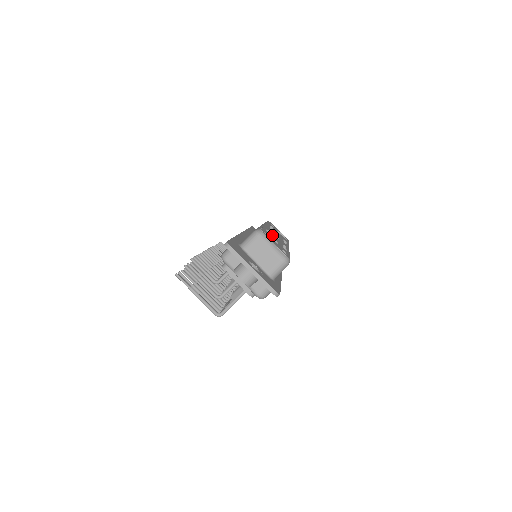
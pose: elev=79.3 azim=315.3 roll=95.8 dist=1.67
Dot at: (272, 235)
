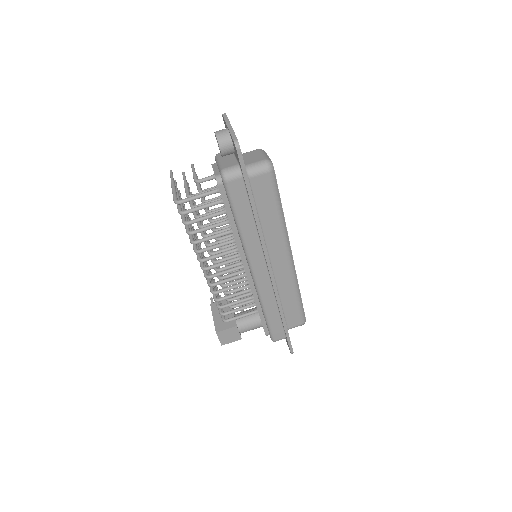
Dot at: occluded
